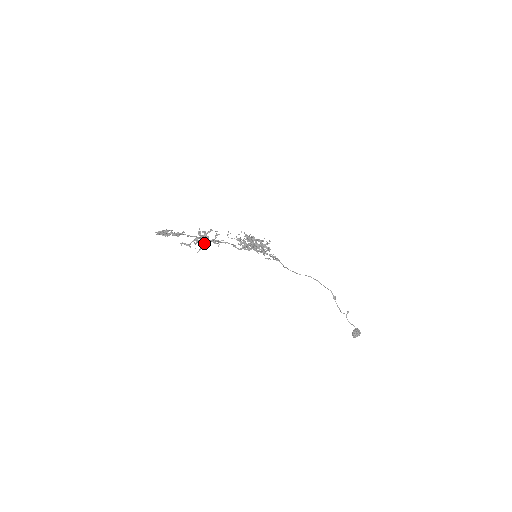
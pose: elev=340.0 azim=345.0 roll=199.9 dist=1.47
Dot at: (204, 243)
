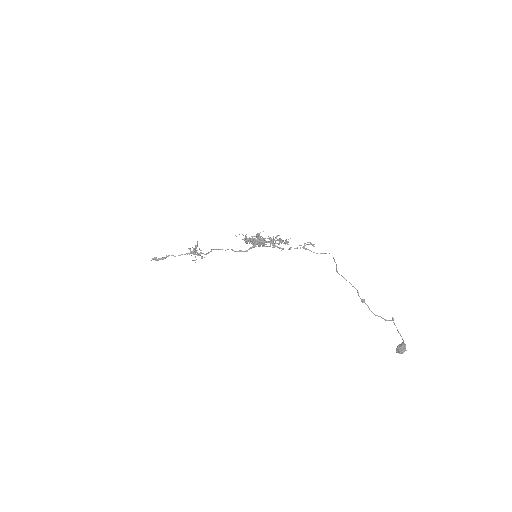
Dot at: occluded
